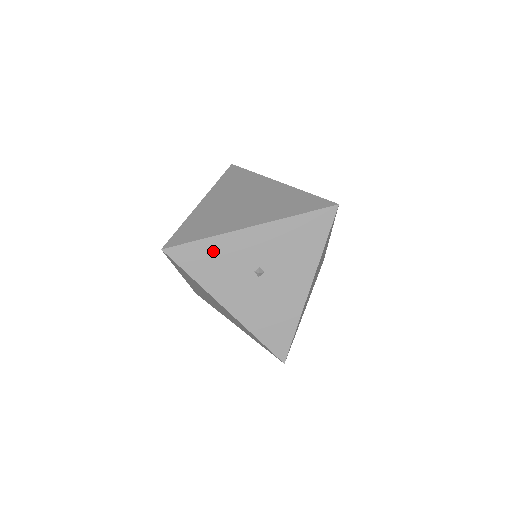
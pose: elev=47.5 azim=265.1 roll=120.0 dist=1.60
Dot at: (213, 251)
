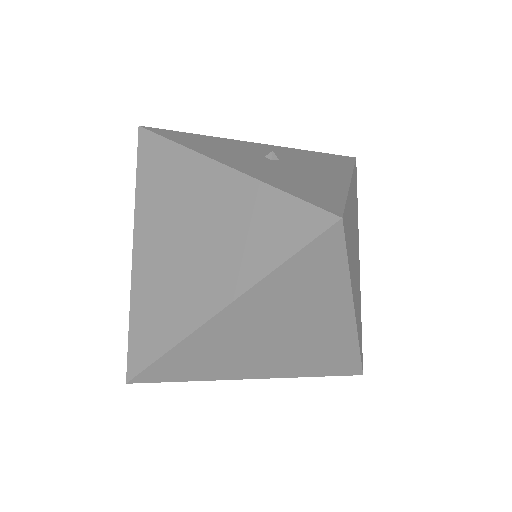
Dot at: (208, 140)
